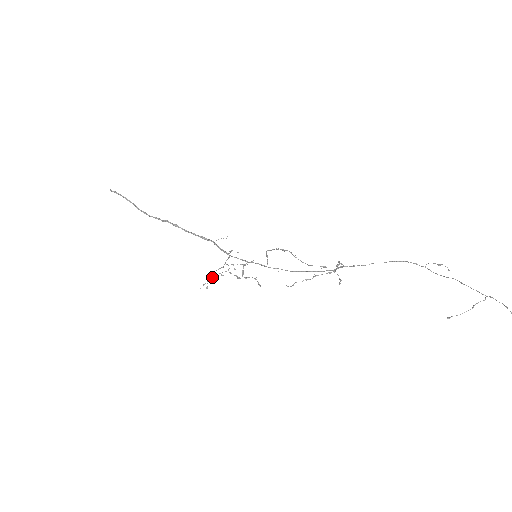
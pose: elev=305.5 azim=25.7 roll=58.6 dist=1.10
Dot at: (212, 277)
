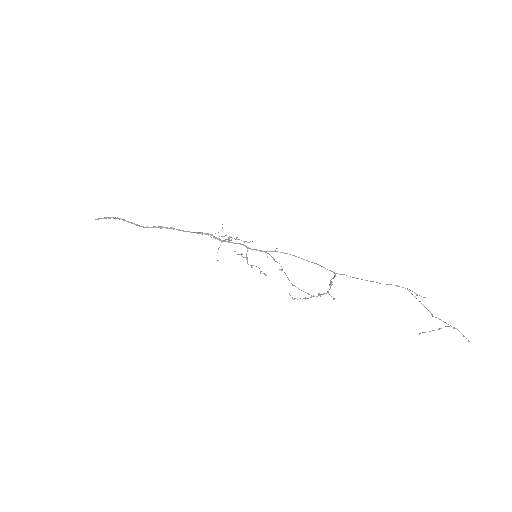
Dot at: occluded
